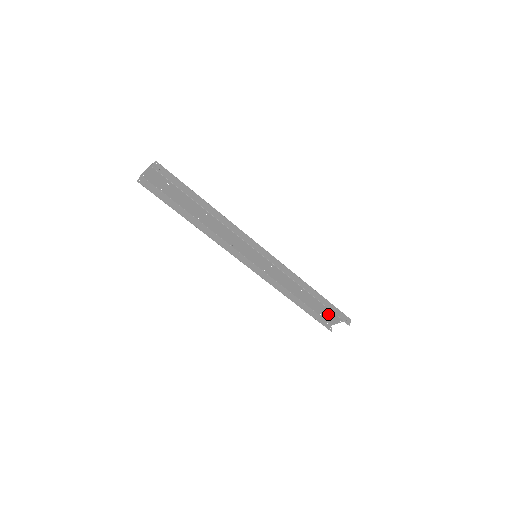
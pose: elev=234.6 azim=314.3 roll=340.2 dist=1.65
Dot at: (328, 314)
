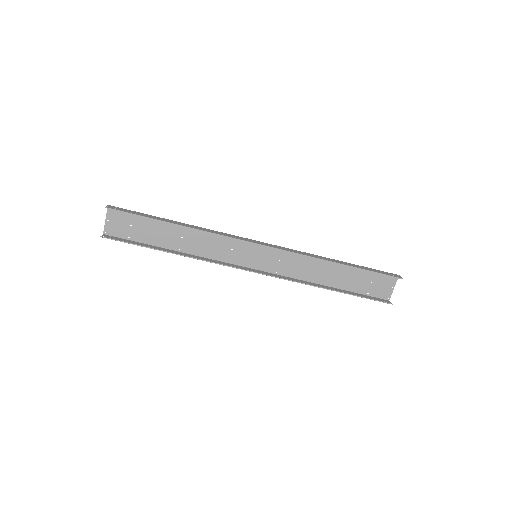
Dot at: (373, 287)
